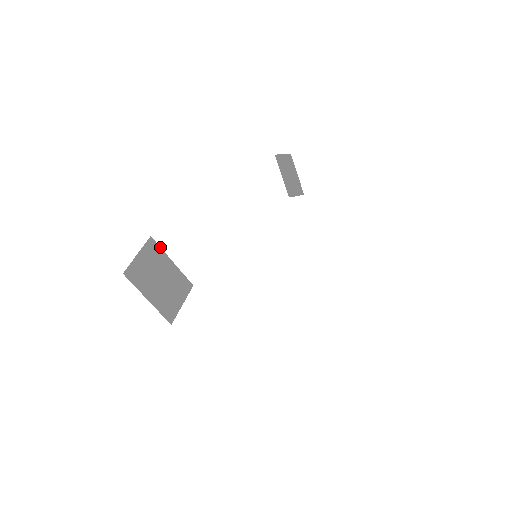
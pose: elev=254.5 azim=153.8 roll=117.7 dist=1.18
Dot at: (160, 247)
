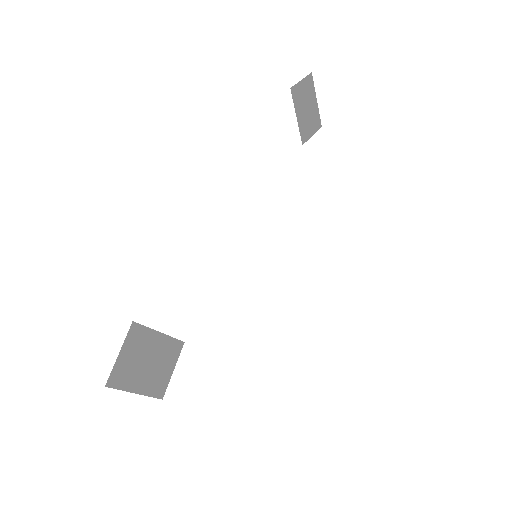
Dot at: (145, 326)
